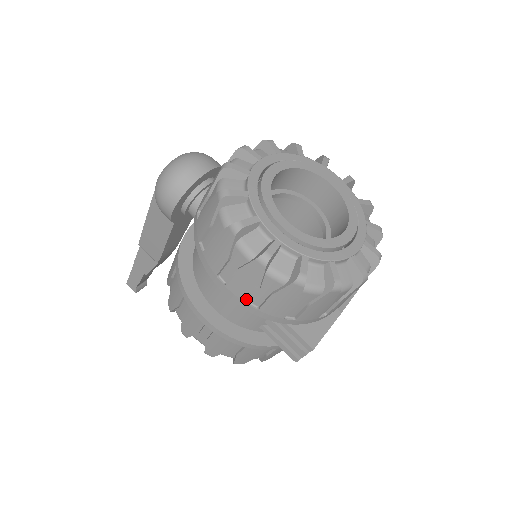
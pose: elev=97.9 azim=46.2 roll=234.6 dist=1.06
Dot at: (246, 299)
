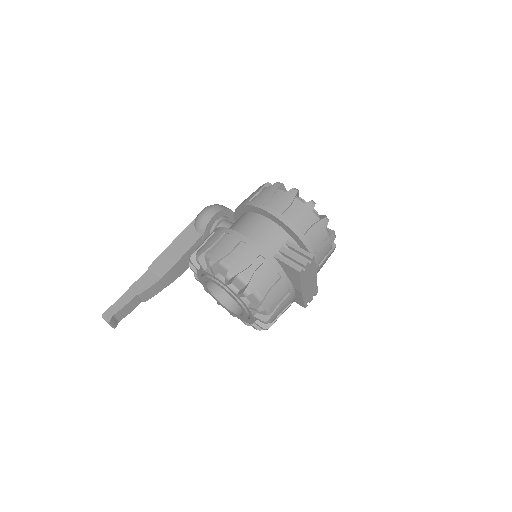
Dot at: (281, 211)
